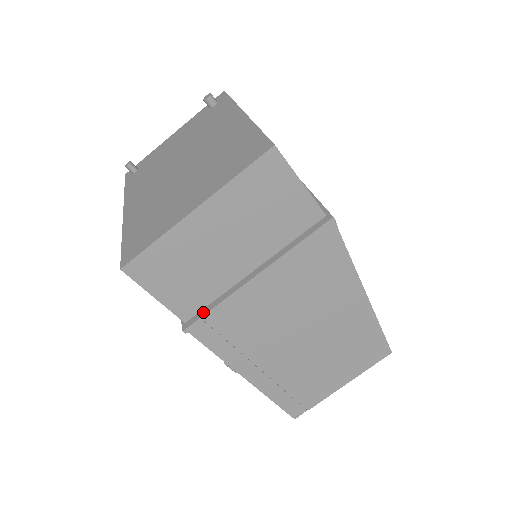
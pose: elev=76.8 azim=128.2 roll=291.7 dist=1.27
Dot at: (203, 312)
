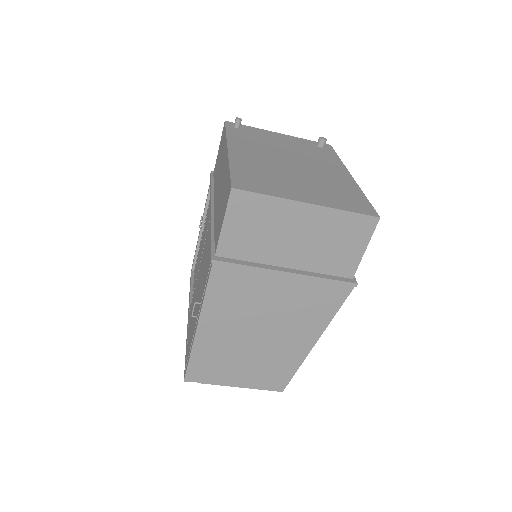
Dot at: (234, 261)
